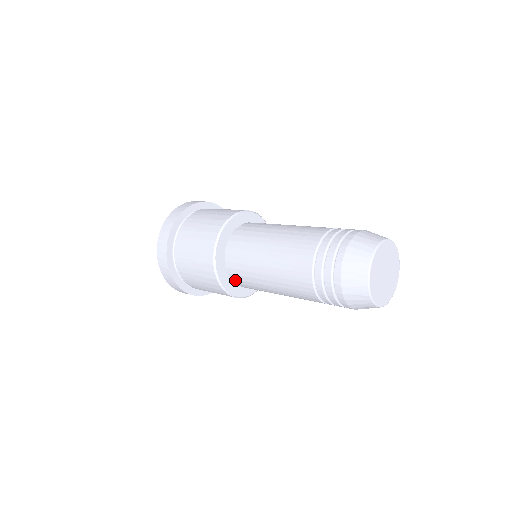
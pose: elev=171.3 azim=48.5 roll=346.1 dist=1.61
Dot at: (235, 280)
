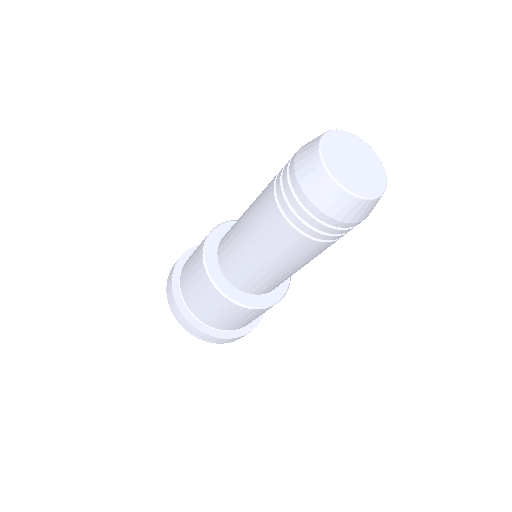
Dot at: (241, 287)
